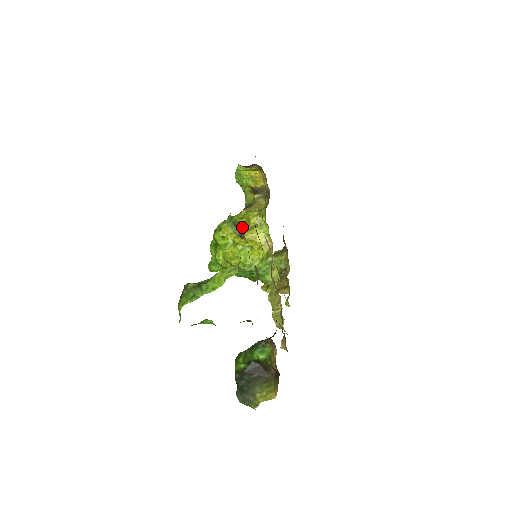
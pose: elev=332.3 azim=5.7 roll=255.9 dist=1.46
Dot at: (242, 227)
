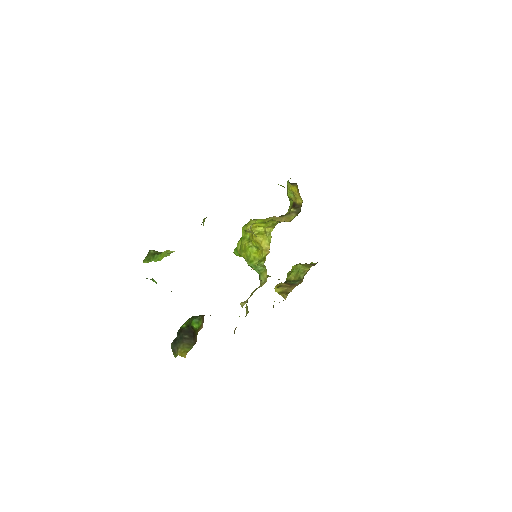
Dot at: (257, 229)
